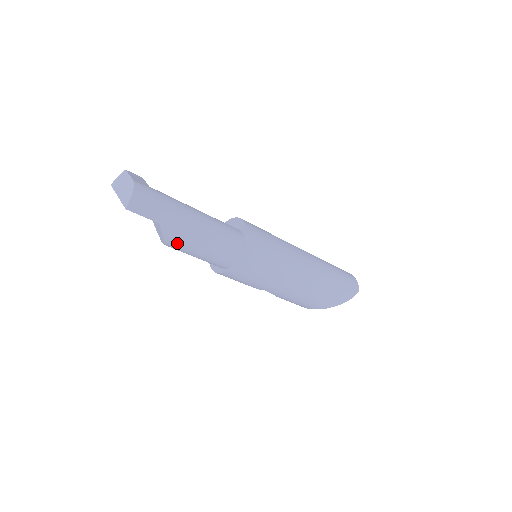
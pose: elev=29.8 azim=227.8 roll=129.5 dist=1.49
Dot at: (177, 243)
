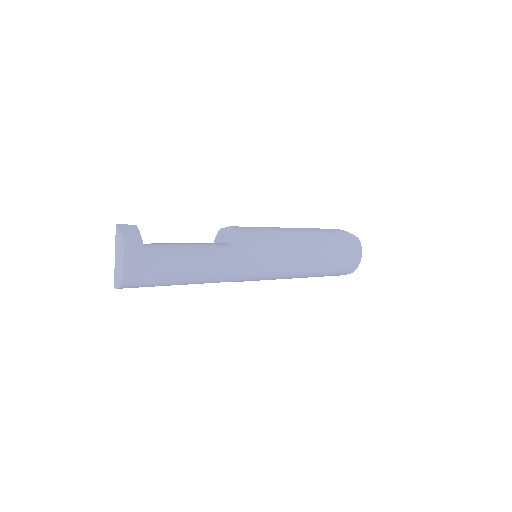
Dot at: occluded
